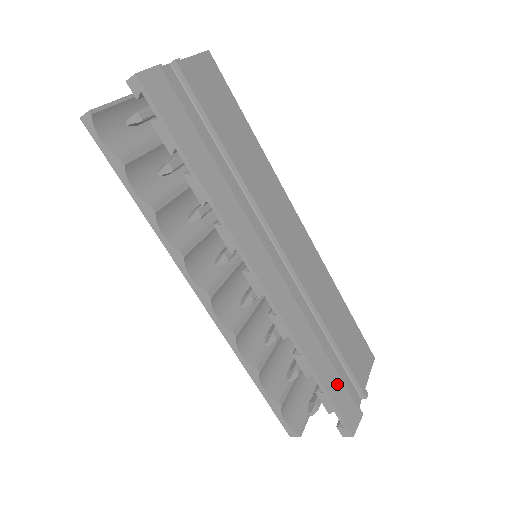
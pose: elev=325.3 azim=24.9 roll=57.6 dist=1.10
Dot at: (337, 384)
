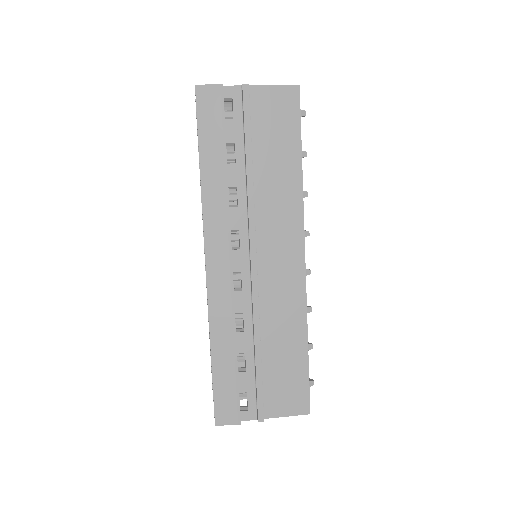
Dot at: (228, 381)
